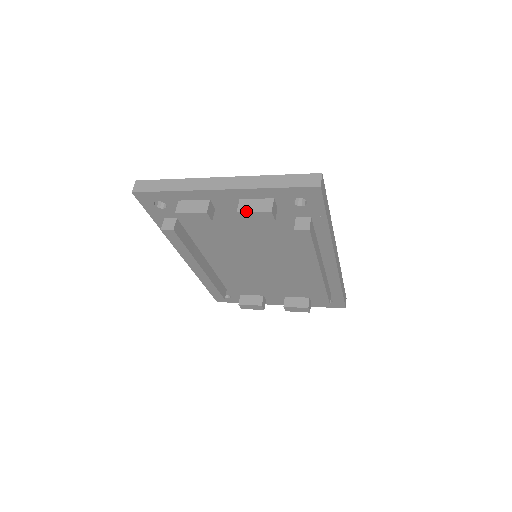
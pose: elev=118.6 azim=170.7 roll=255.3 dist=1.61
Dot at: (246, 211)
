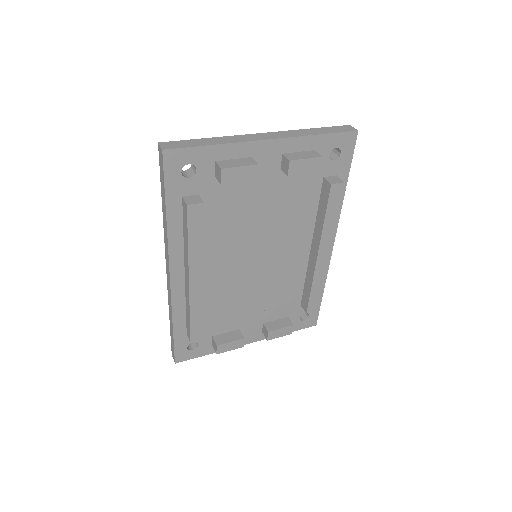
Dot at: (298, 159)
